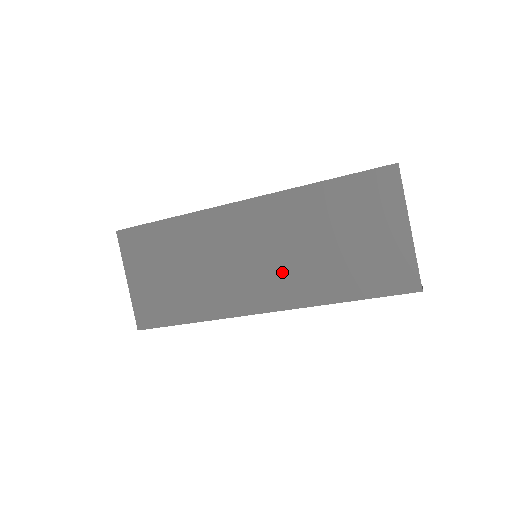
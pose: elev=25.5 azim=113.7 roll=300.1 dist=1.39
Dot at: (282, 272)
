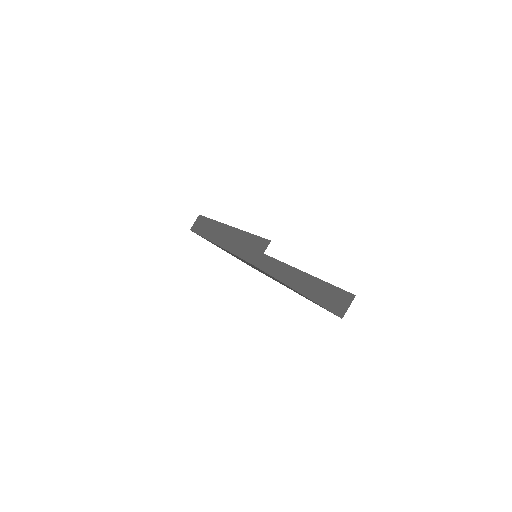
Dot at: occluded
